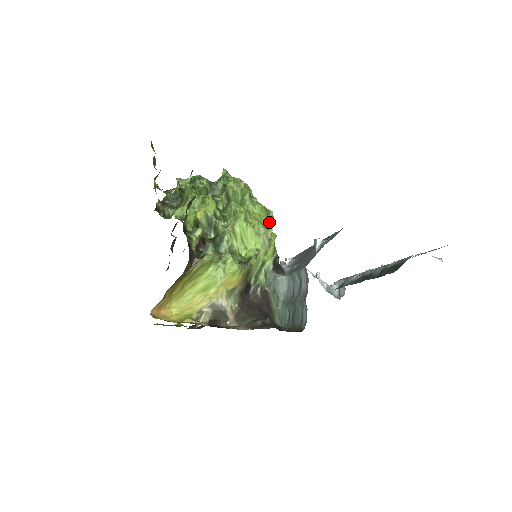
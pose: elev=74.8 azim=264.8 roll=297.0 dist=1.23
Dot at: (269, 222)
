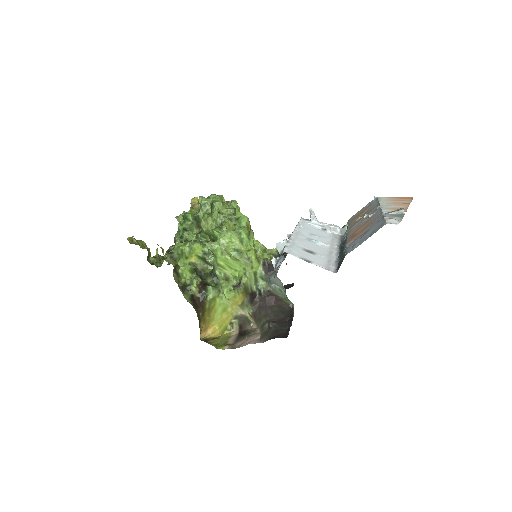
Dot at: (244, 240)
